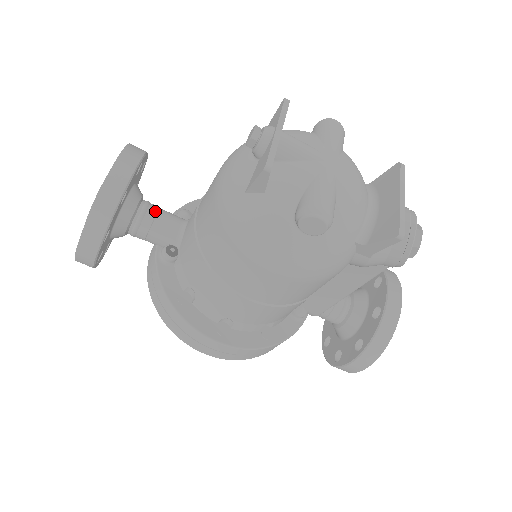
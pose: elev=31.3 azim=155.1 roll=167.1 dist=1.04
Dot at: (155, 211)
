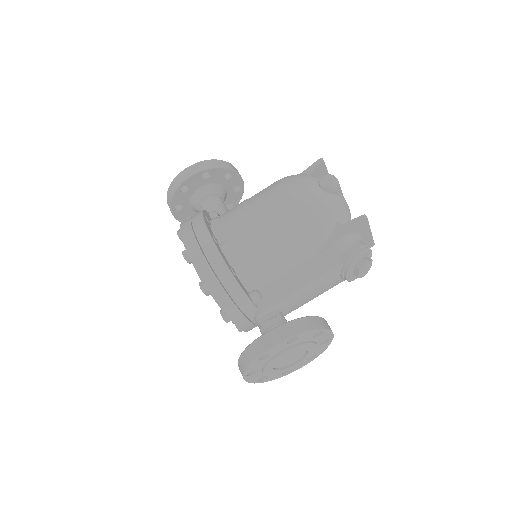
Dot at: (225, 206)
